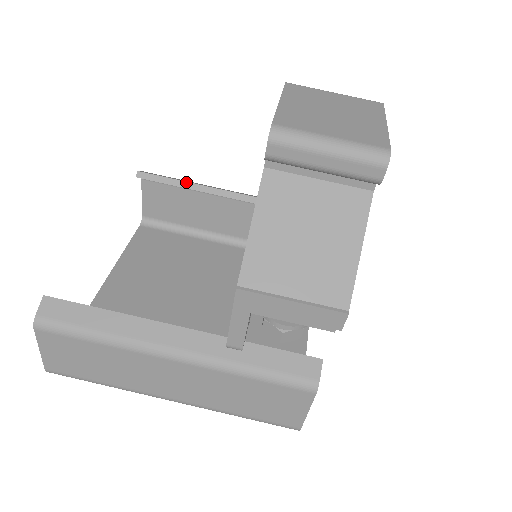
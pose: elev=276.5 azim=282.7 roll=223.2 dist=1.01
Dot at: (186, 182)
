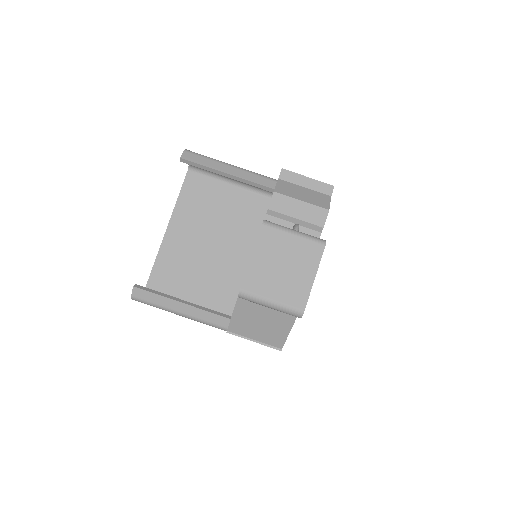
Dot at: (216, 170)
